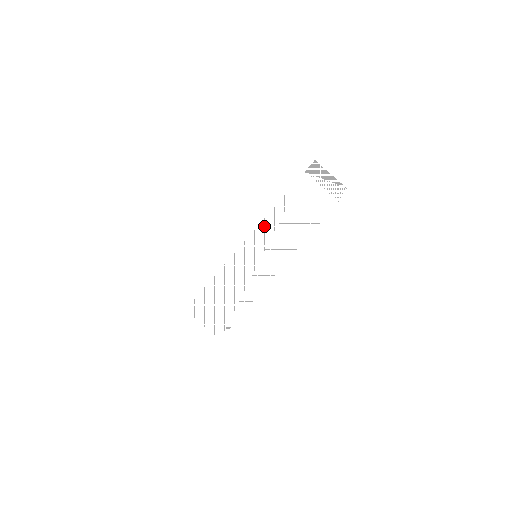
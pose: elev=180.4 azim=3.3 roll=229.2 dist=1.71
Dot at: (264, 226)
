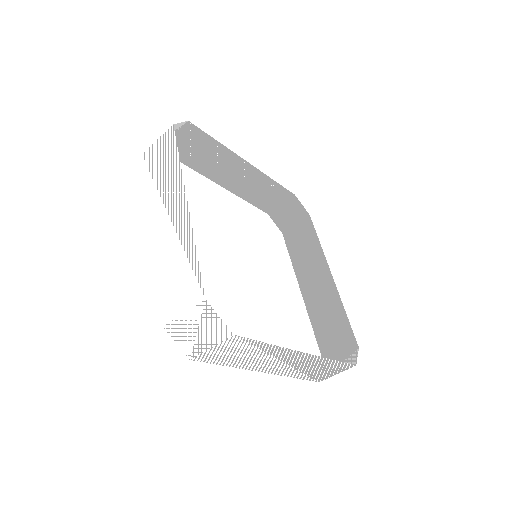
Dot at: (152, 206)
